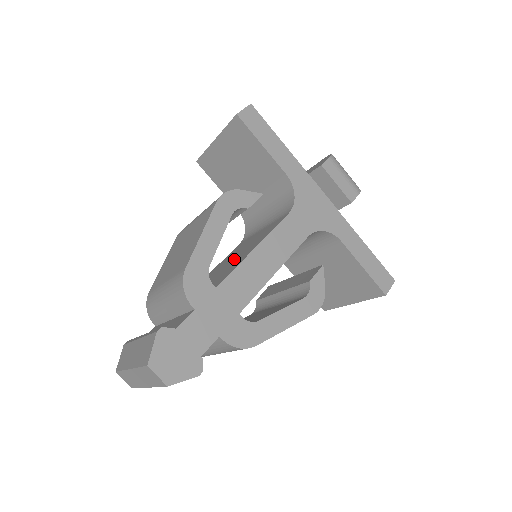
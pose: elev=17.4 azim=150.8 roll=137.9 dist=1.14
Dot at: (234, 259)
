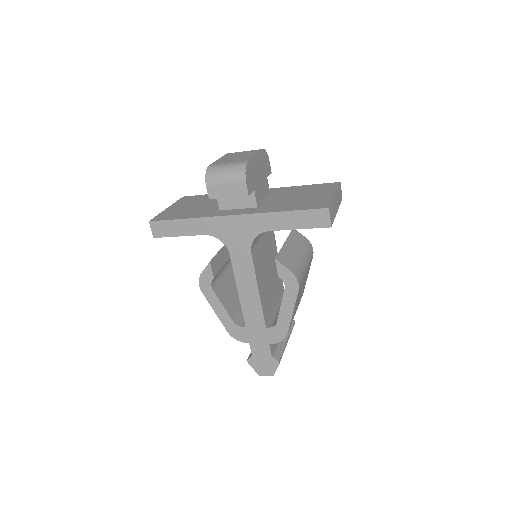
Dot at: occluded
